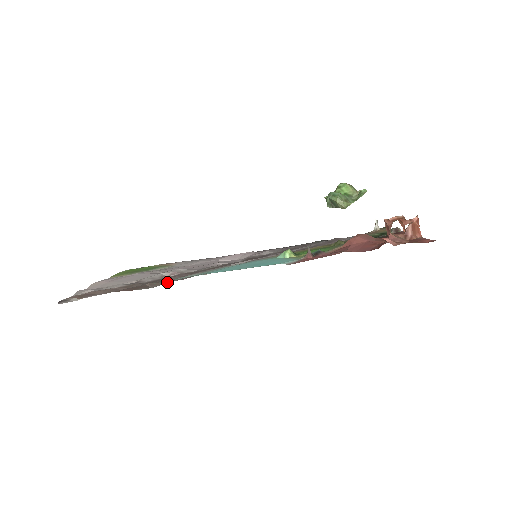
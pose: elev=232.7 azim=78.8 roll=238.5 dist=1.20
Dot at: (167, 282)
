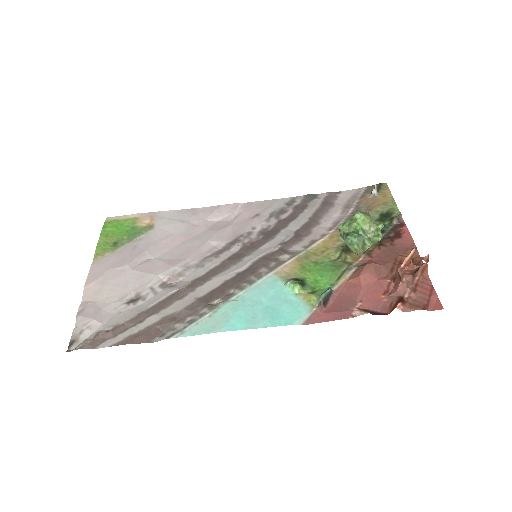
Dot at: (177, 321)
